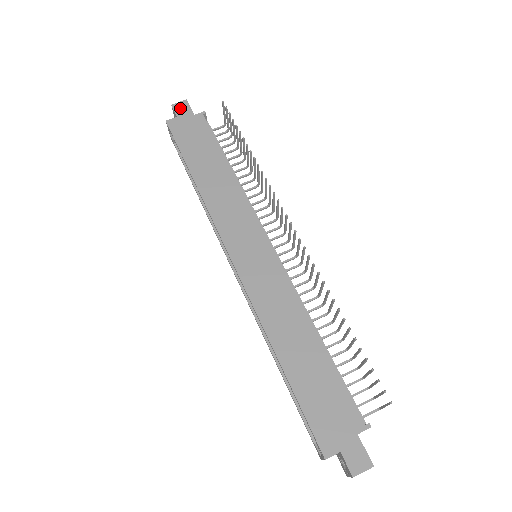
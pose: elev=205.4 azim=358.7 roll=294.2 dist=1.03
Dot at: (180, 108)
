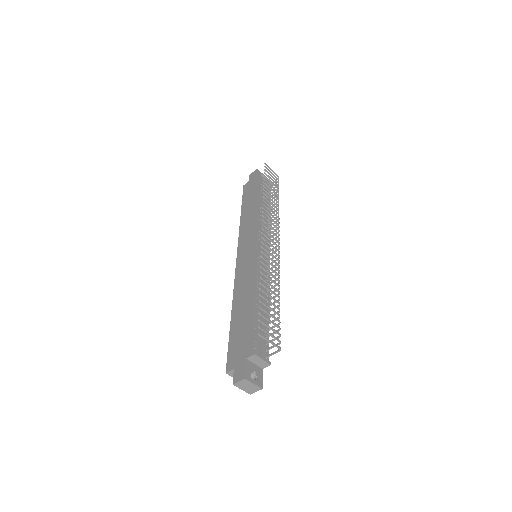
Dot at: (252, 175)
